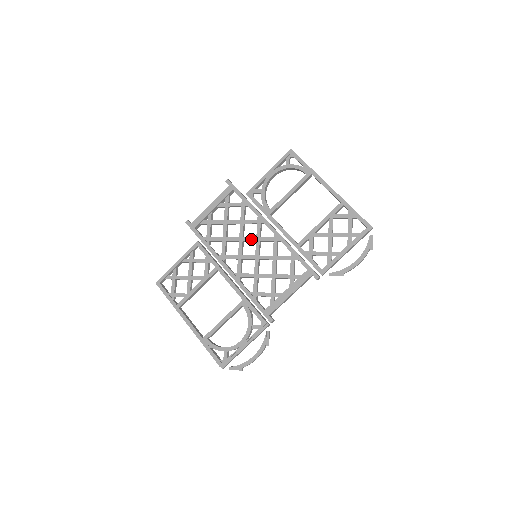
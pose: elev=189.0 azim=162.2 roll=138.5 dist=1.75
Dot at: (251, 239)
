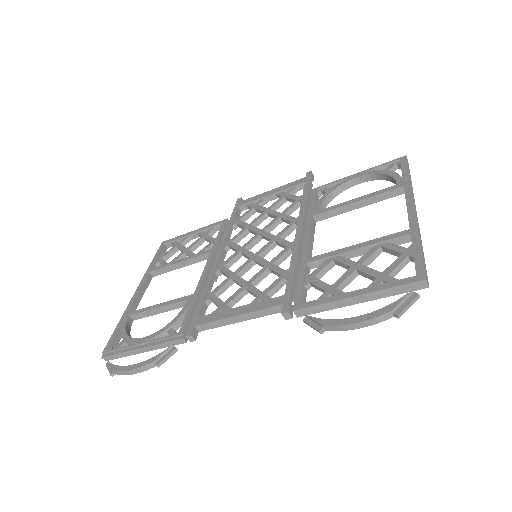
Dot at: (270, 235)
